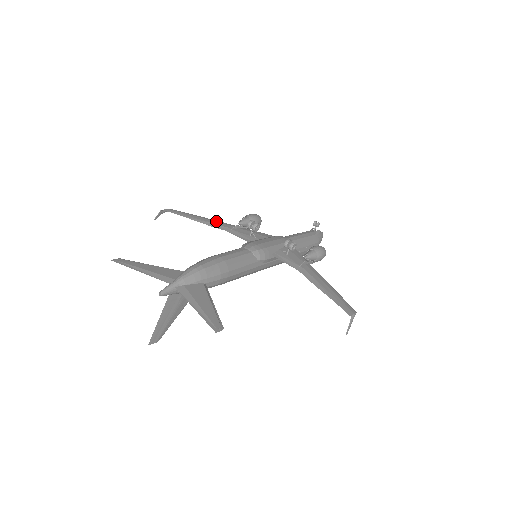
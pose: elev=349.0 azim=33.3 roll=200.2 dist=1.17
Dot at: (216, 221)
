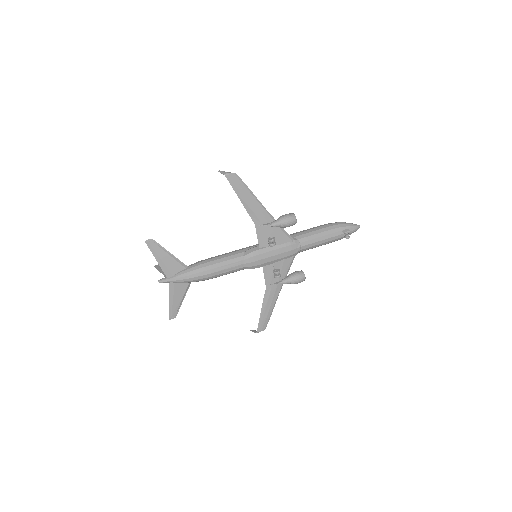
Dot at: (259, 208)
